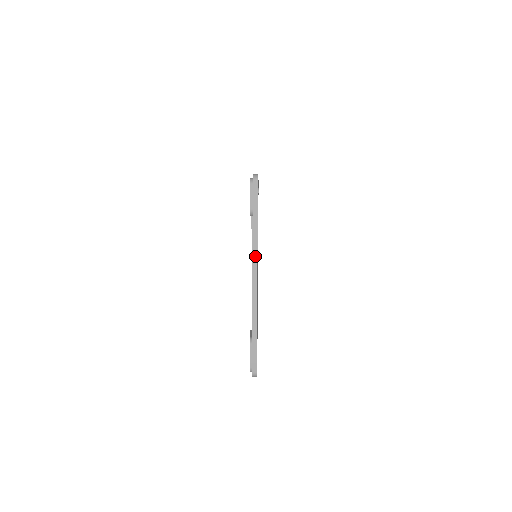
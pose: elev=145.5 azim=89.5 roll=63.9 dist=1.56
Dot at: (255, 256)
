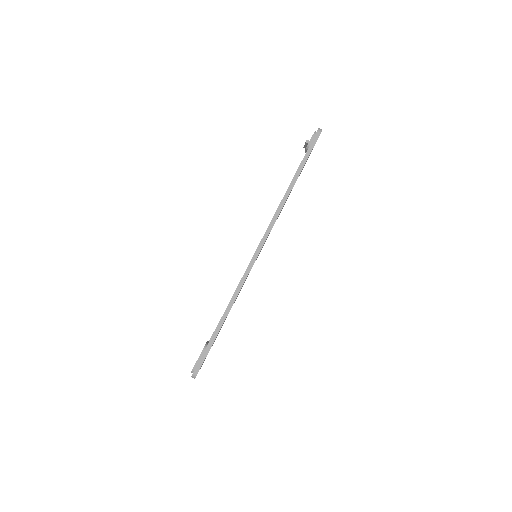
Dot at: occluded
